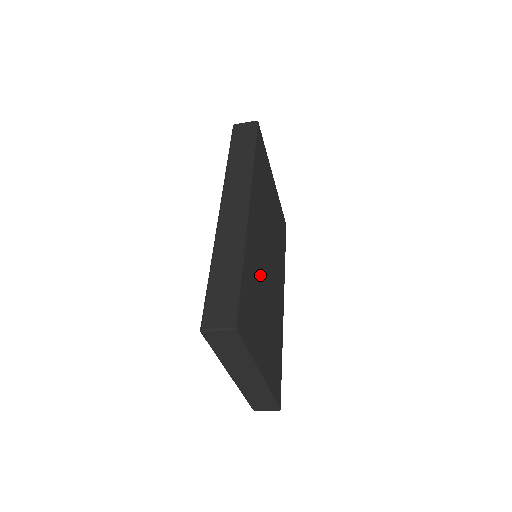
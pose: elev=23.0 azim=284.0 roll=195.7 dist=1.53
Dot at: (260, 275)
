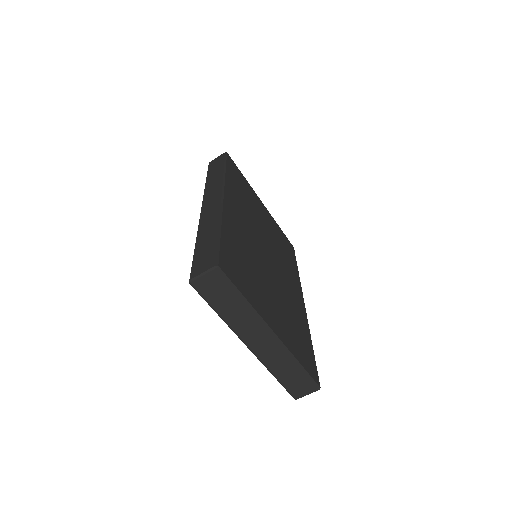
Dot at: (253, 255)
